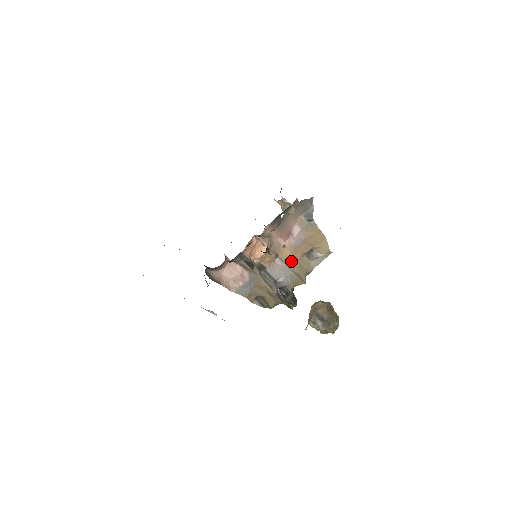
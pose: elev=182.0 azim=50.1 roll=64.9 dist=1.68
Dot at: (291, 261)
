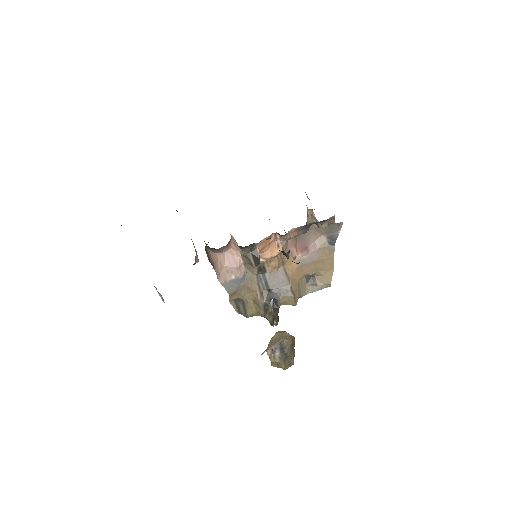
Dot at: (293, 276)
